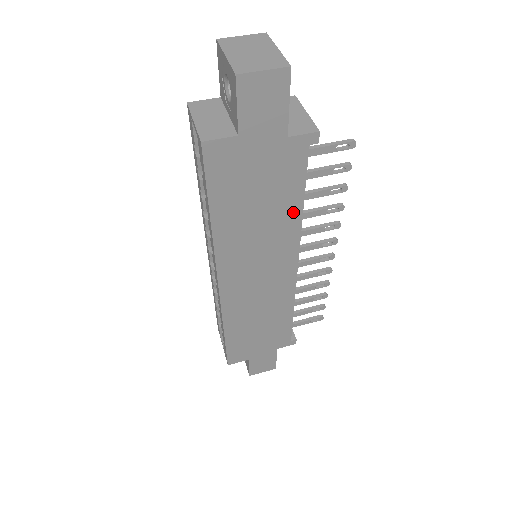
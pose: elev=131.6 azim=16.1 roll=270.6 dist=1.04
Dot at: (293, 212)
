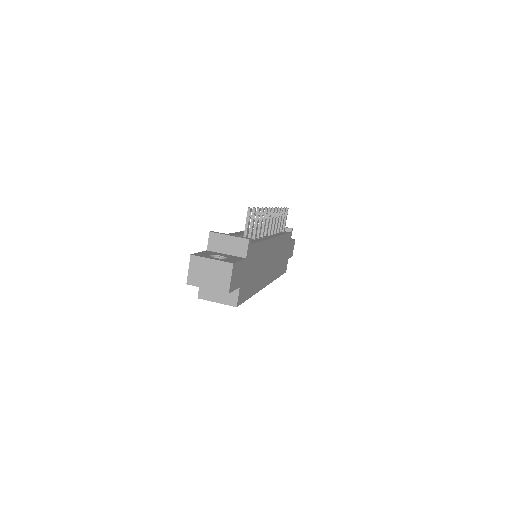
Dot at: (262, 247)
